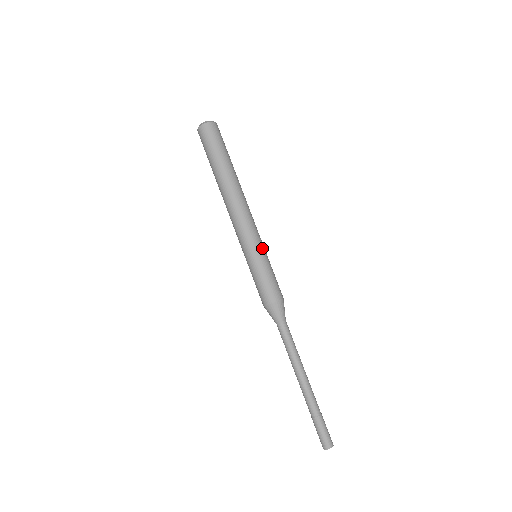
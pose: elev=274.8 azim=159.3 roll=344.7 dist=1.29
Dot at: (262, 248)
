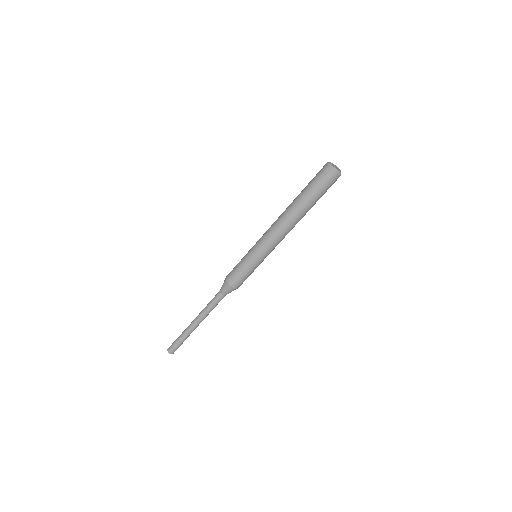
Dot at: (262, 259)
